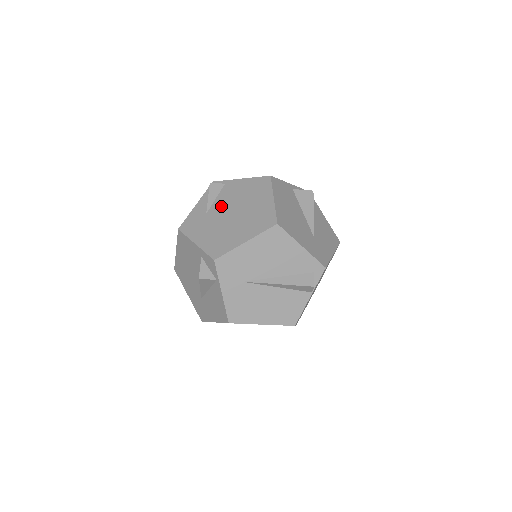
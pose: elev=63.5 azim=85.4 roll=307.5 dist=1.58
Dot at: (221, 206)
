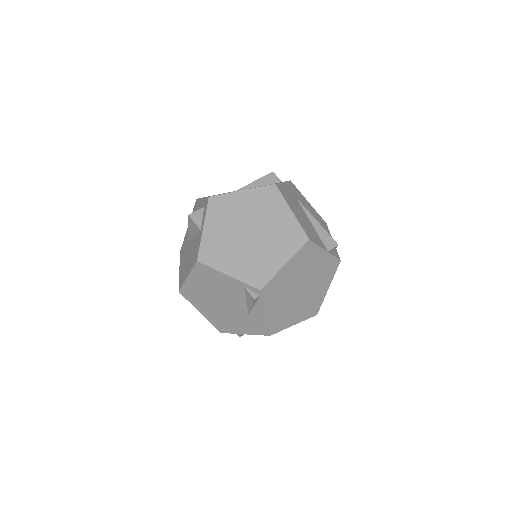
Dot at: occluded
